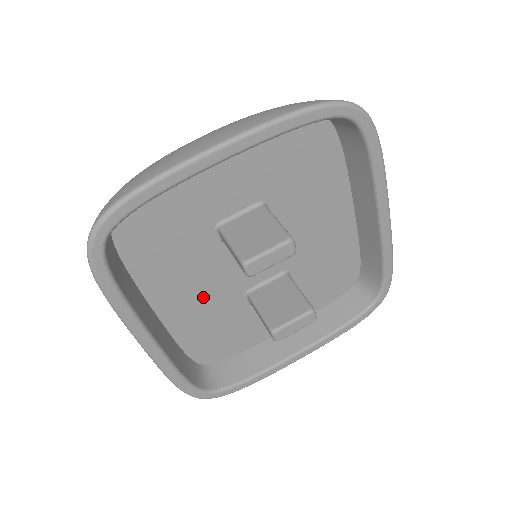
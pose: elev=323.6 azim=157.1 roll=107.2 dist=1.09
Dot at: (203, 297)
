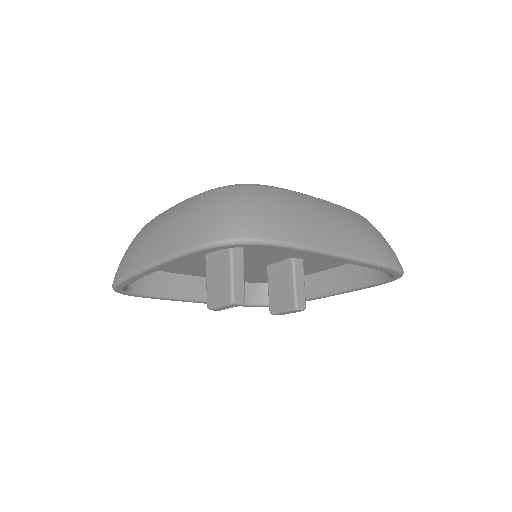
Dot at: occluded
